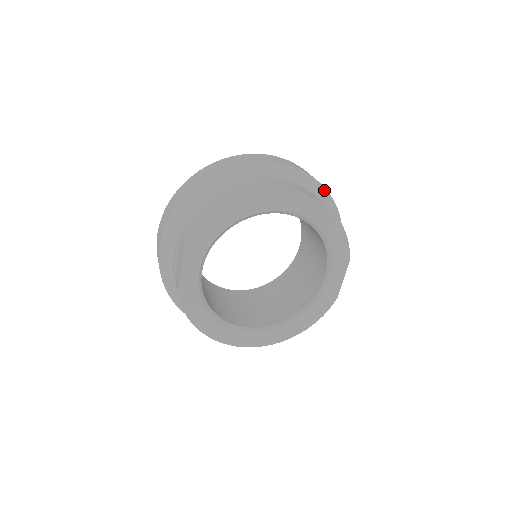
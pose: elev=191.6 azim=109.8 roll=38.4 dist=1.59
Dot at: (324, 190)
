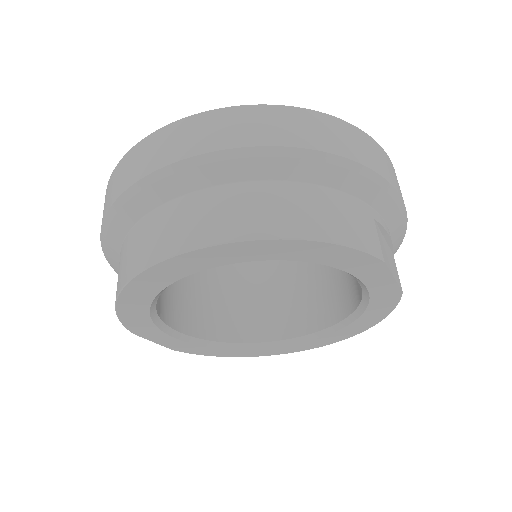
Dot at: (281, 153)
